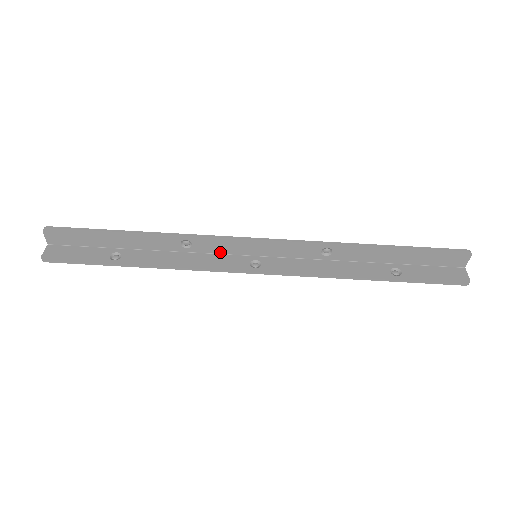
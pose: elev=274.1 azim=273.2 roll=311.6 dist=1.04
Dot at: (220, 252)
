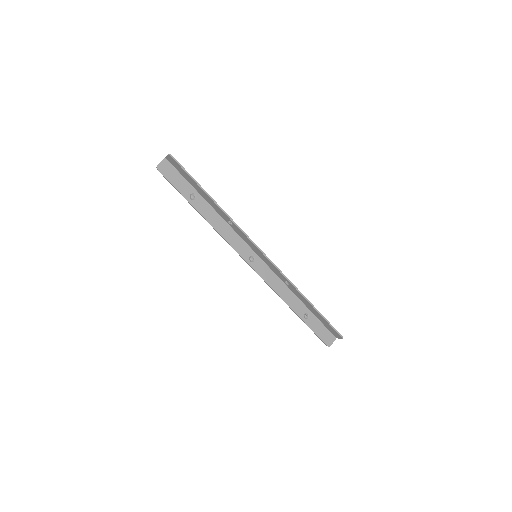
Dot at: (243, 238)
